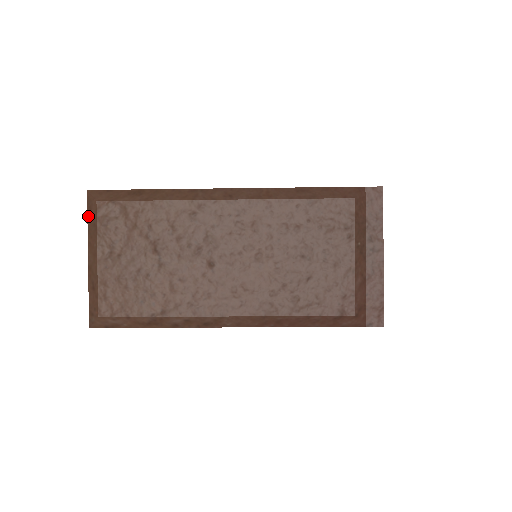
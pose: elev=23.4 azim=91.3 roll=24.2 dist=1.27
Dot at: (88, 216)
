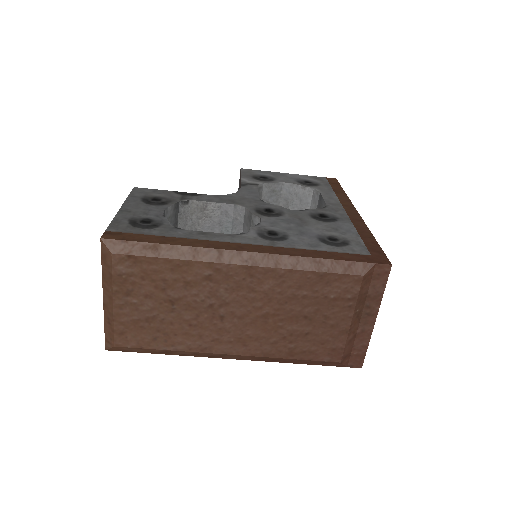
Dot at: (102, 262)
